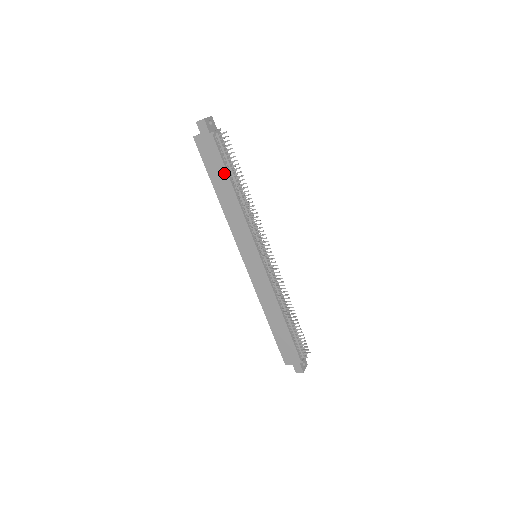
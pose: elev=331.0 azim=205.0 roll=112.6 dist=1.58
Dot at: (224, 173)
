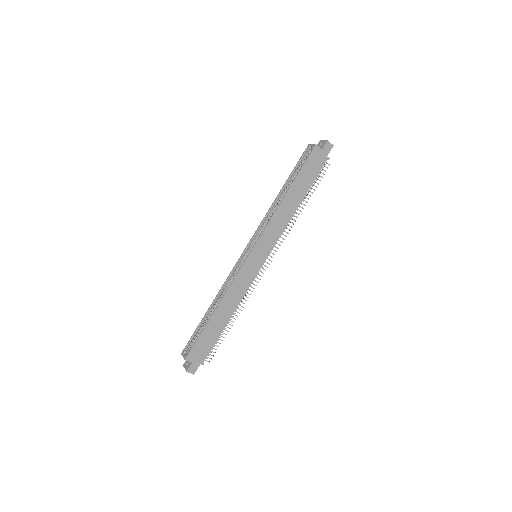
Dot at: (307, 187)
